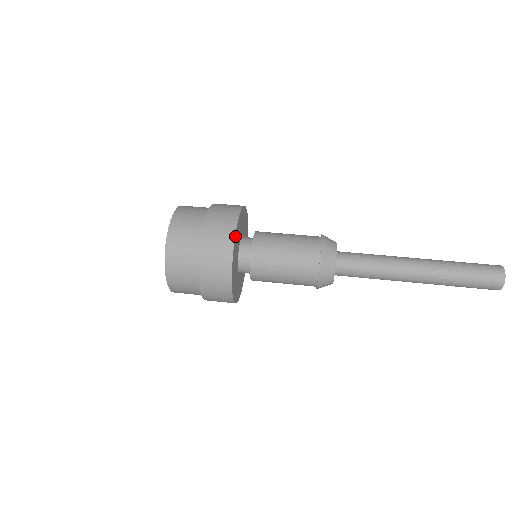
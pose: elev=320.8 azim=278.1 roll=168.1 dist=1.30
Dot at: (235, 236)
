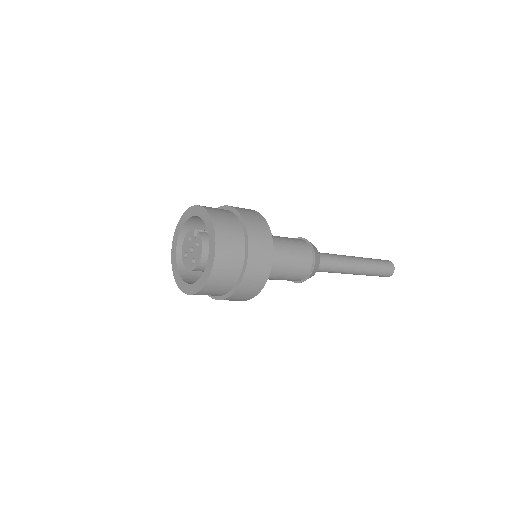
Dot at: (272, 250)
